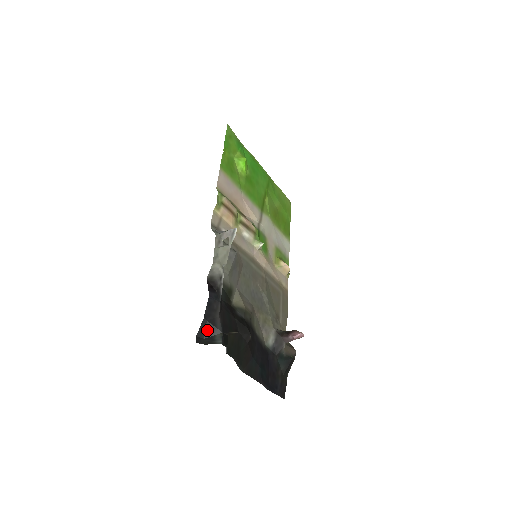
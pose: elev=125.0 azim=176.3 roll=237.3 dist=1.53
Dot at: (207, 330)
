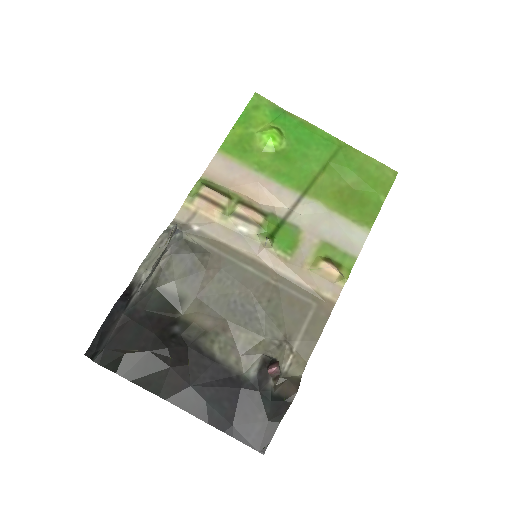
Dot at: (98, 343)
